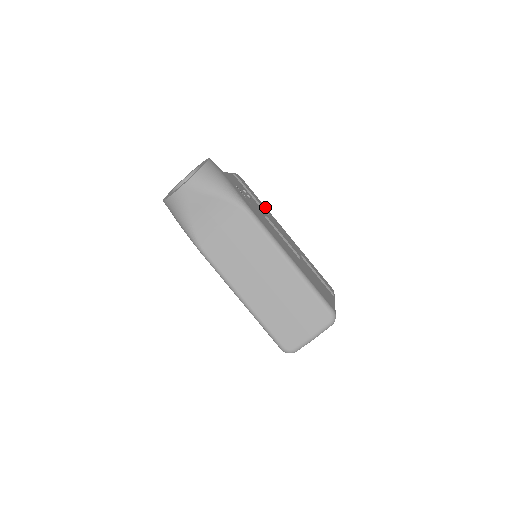
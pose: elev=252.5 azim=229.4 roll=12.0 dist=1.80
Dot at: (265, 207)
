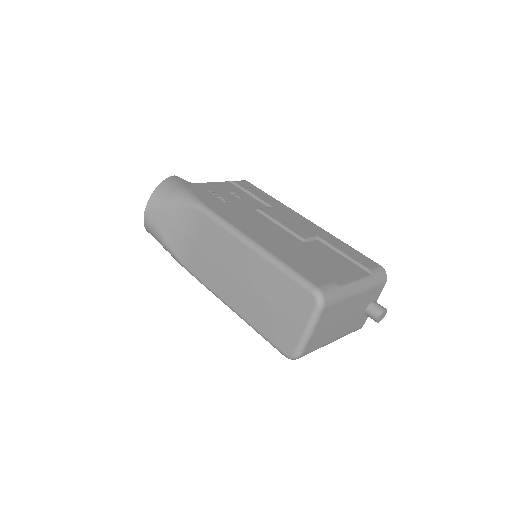
Dot at: (277, 201)
